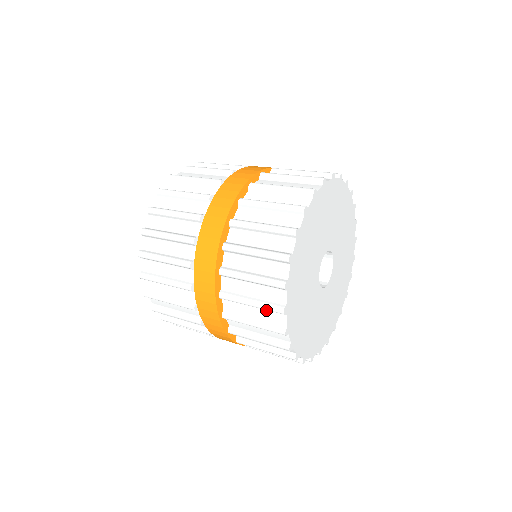
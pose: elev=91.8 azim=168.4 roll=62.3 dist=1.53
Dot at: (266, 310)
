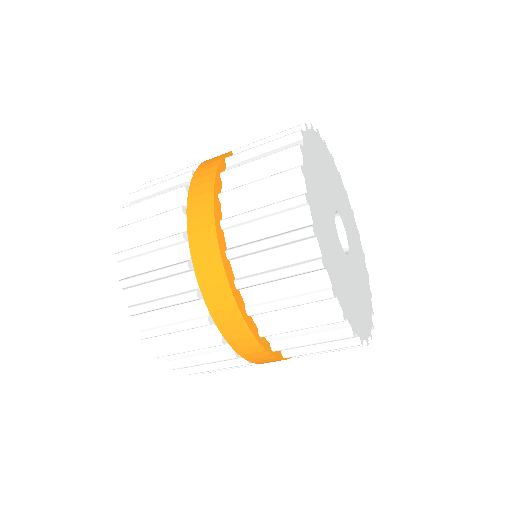
Dot at: occluded
